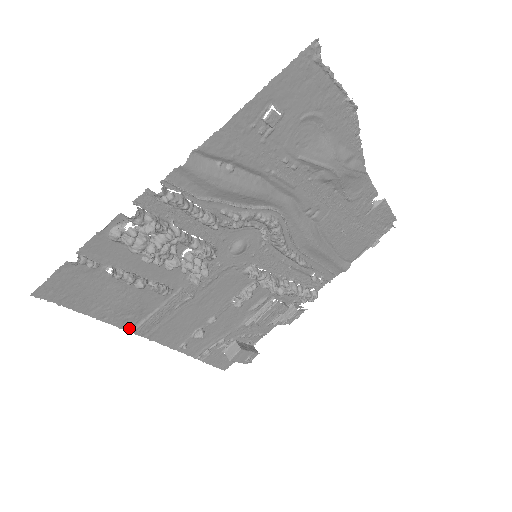
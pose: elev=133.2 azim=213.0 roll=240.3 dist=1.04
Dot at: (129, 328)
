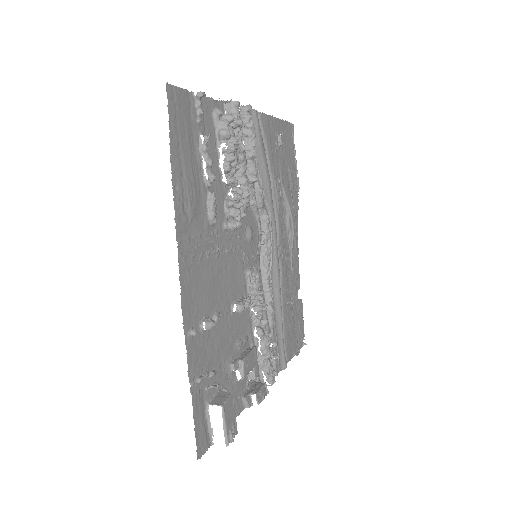
Dot at: (178, 231)
